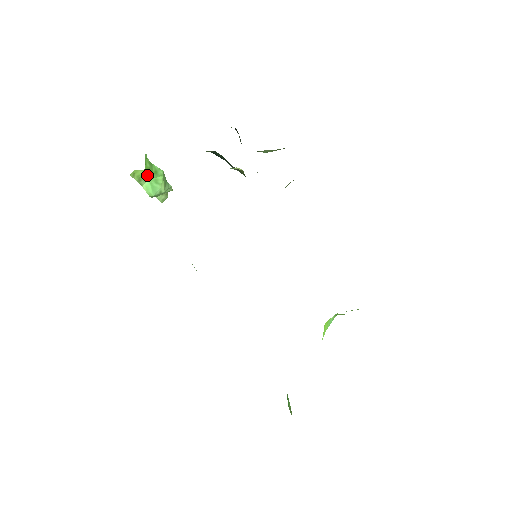
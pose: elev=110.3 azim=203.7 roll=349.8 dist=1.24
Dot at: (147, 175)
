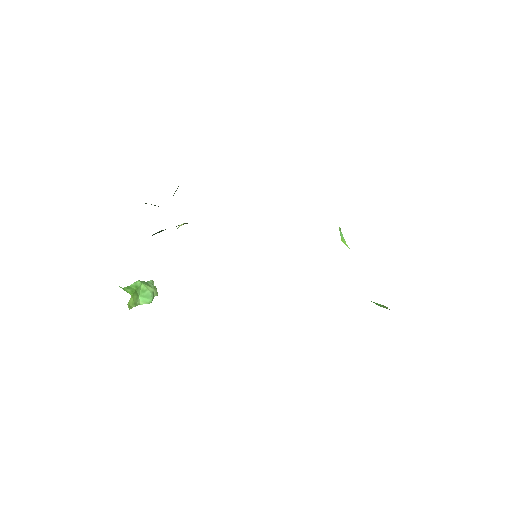
Dot at: (135, 296)
